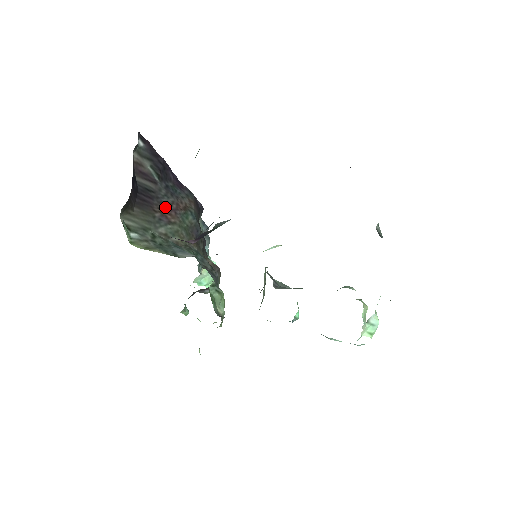
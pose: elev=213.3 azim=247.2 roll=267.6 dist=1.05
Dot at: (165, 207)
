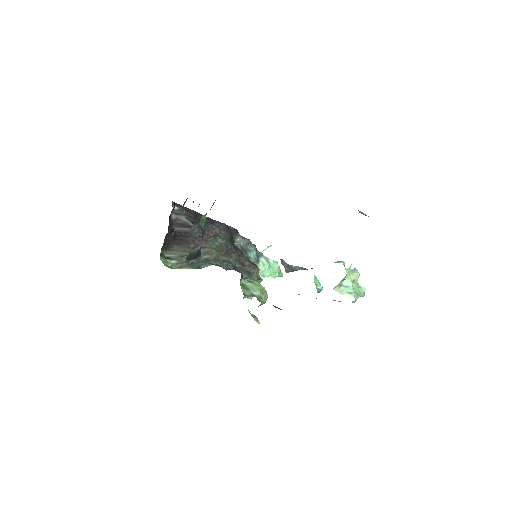
Dot at: (198, 239)
